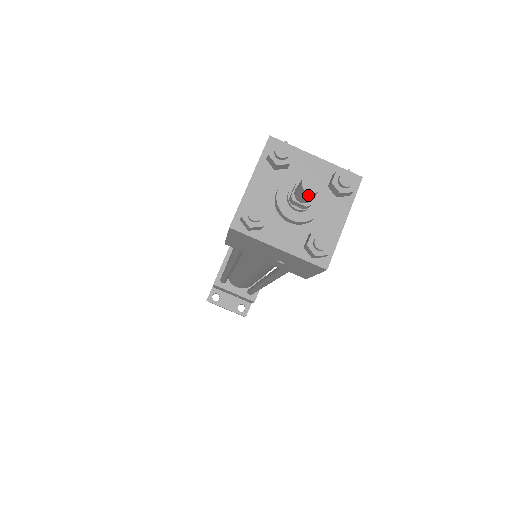
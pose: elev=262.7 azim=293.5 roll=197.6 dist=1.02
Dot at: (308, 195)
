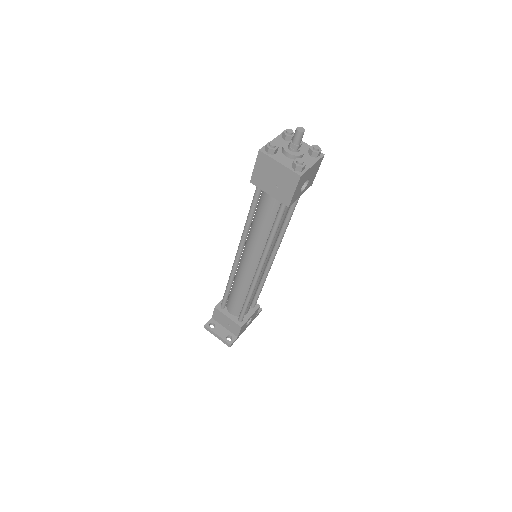
Dot at: (298, 134)
